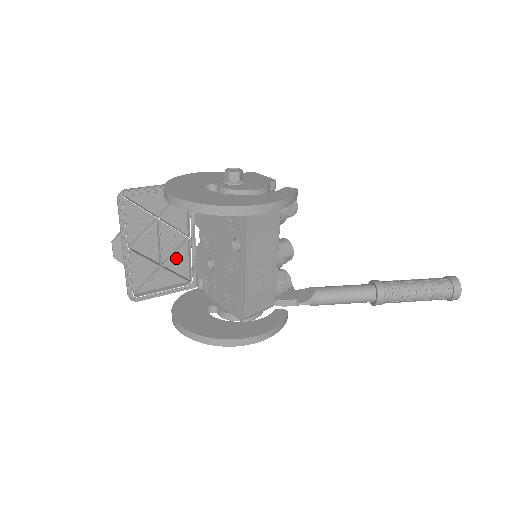
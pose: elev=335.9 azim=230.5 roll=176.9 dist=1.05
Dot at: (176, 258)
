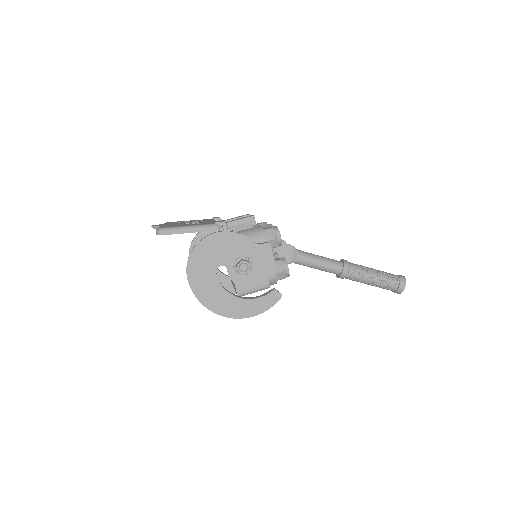
Dot at: occluded
